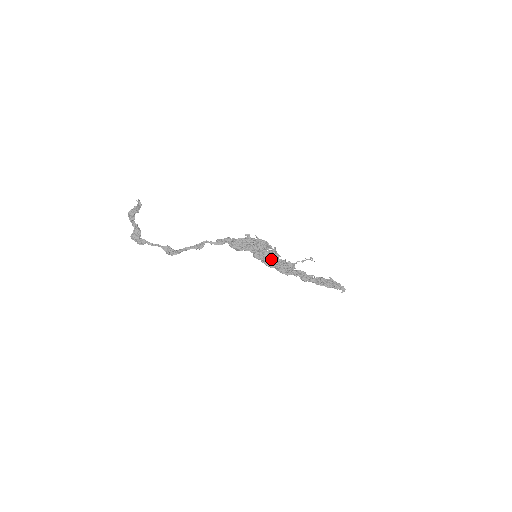
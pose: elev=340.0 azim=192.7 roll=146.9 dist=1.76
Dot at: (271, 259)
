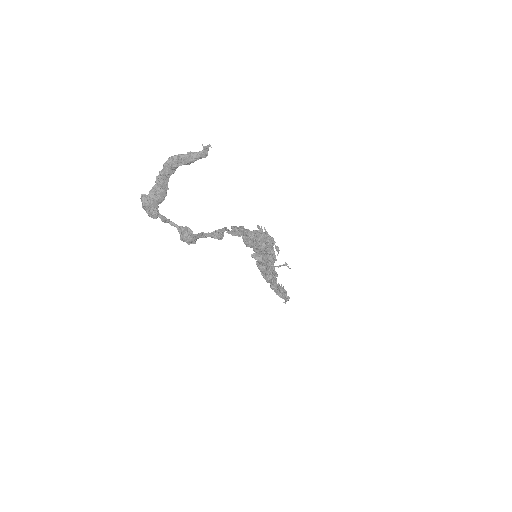
Dot at: (271, 263)
